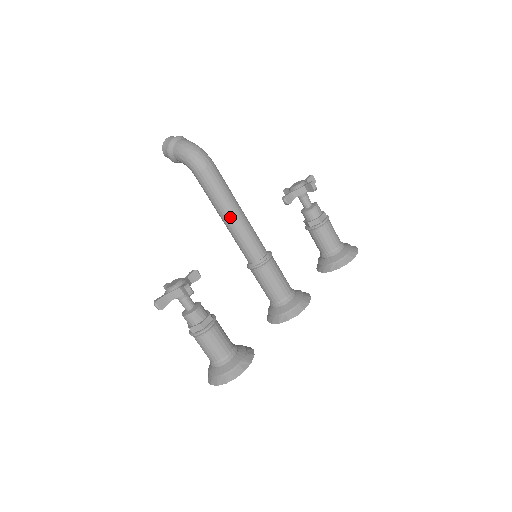
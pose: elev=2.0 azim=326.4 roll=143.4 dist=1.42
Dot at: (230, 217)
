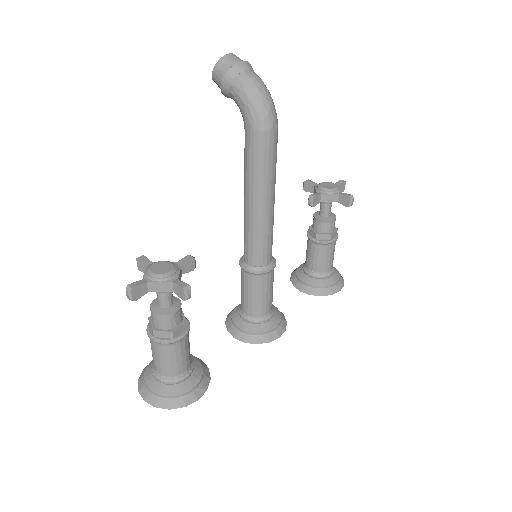
Dot at: (260, 204)
